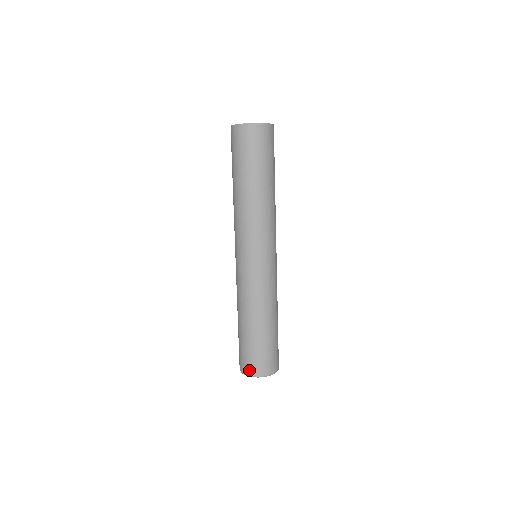
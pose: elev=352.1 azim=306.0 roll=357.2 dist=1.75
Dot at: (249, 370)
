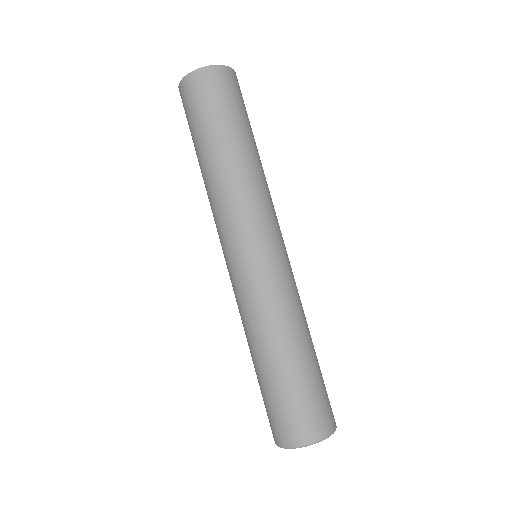
Dot at: (320, 429)
